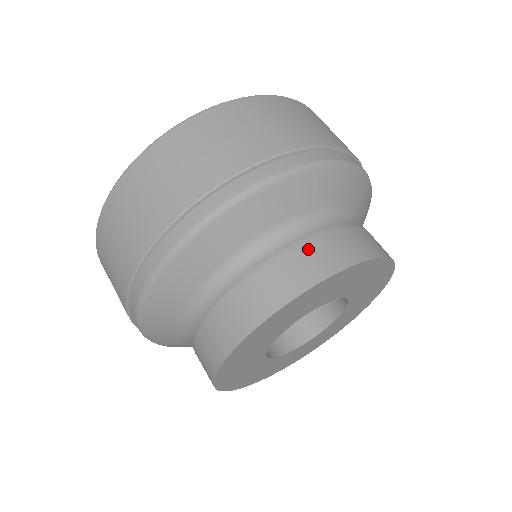
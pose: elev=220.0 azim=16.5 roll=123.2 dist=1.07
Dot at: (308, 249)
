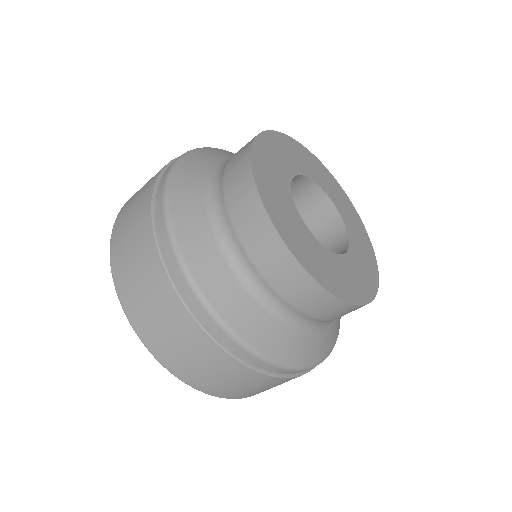
Dot at: (230, 165)
